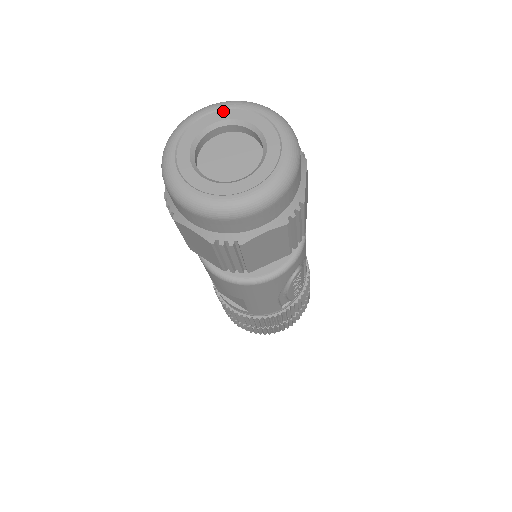
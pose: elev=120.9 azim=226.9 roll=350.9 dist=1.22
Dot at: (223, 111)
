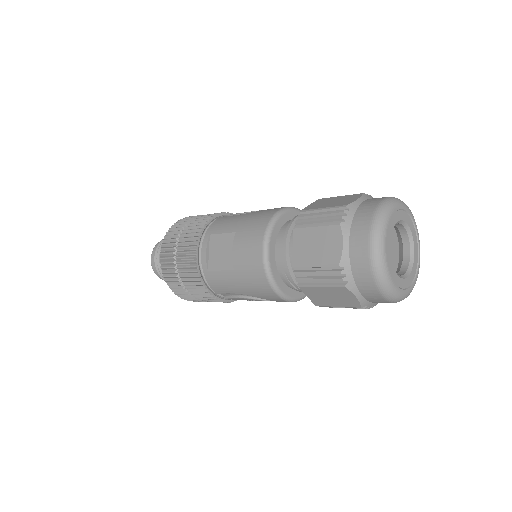
Dot at: (414, 228)
